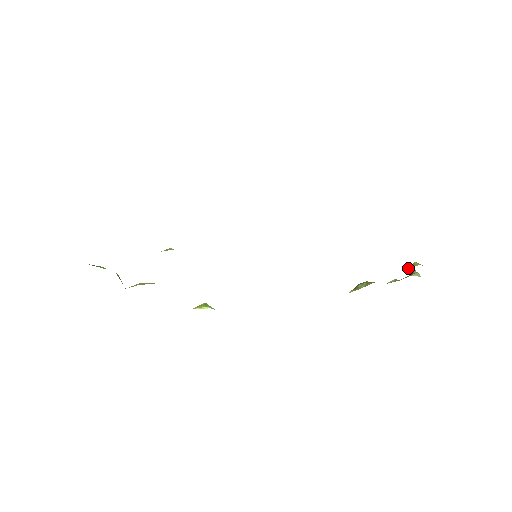
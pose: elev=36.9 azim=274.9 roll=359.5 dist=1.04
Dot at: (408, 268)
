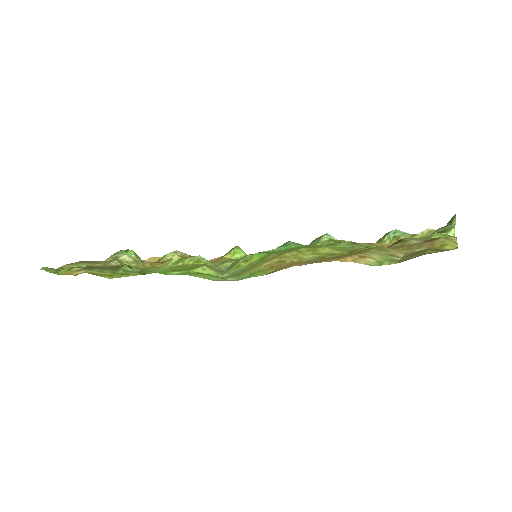
Dot at: occluded
